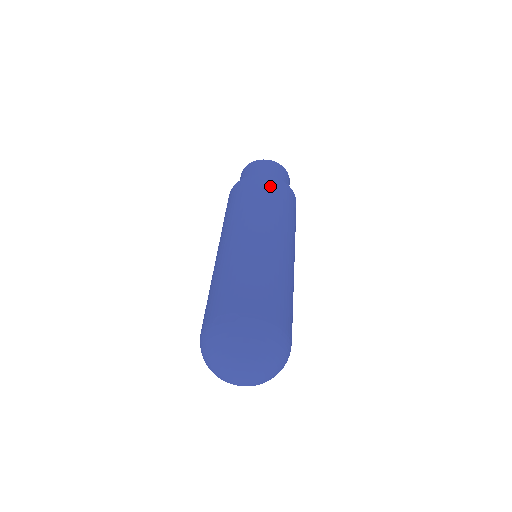
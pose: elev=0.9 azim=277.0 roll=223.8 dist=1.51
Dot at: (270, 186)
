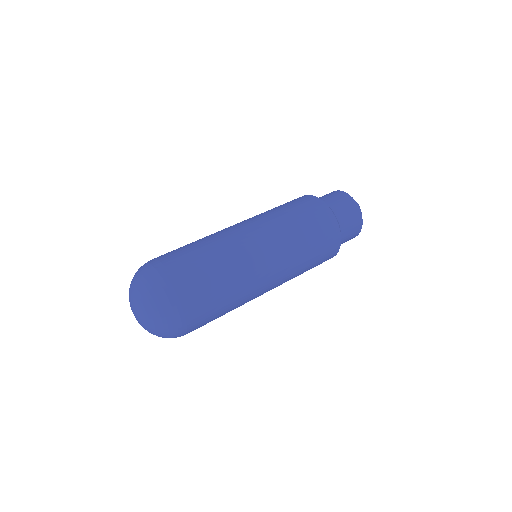
Dot at: (315, 211)
